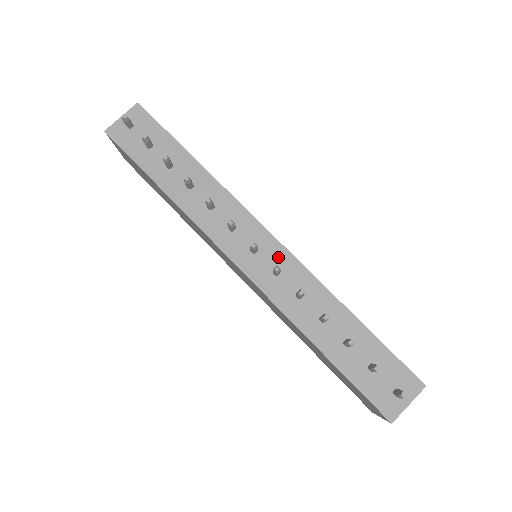
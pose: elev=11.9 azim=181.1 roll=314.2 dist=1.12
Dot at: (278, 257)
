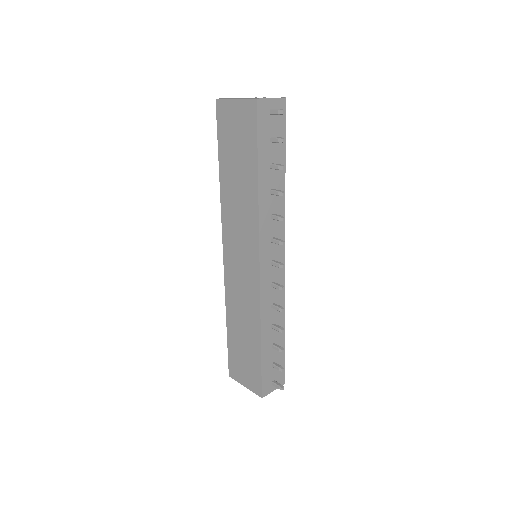
Dot at: (279, 275)
